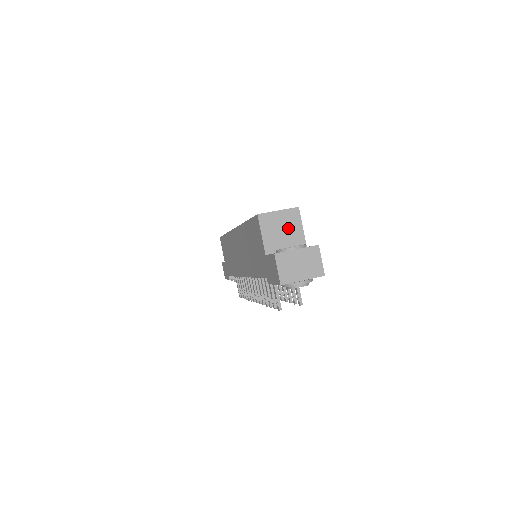
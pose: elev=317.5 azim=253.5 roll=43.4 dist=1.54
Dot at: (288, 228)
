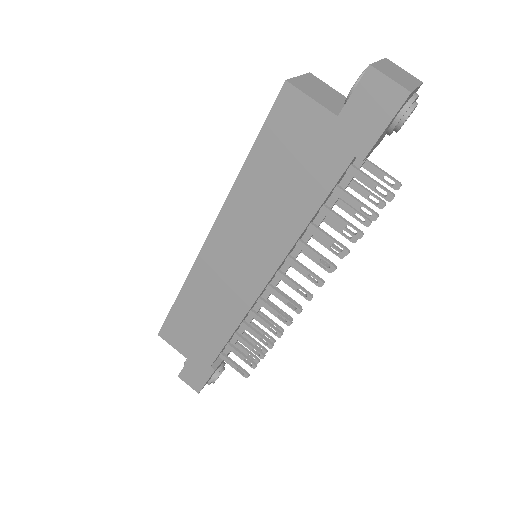
Dot at: (324, 90)
